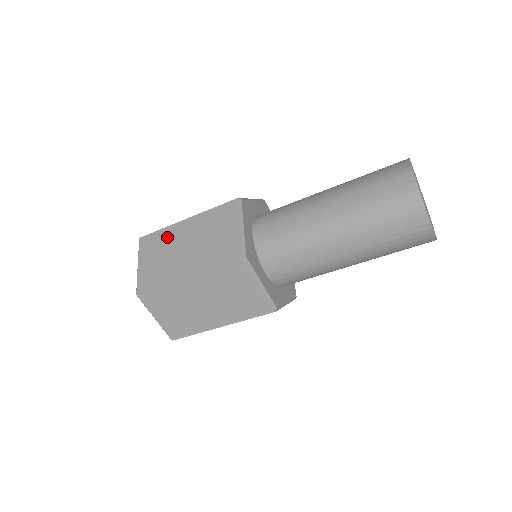
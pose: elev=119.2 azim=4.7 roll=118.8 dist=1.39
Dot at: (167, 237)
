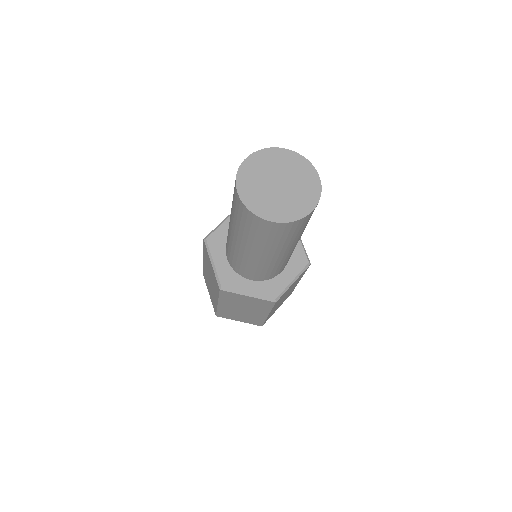
Dot at: (205, 273)
